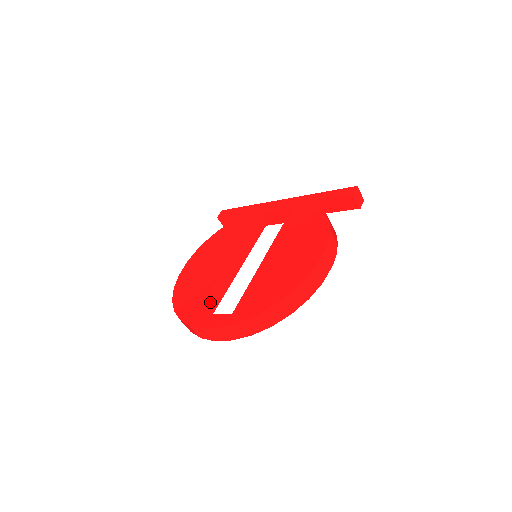
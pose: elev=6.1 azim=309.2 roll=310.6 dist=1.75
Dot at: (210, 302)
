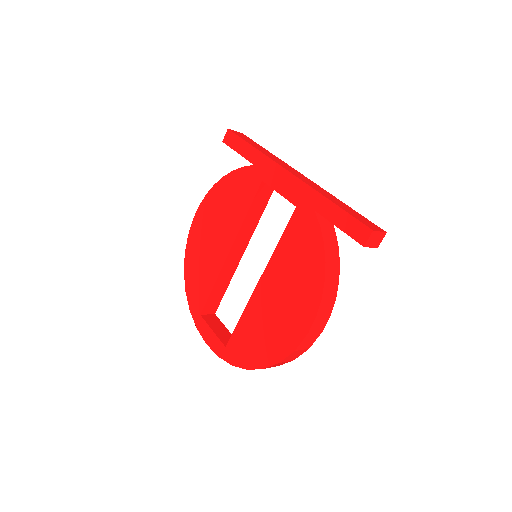
Dot at: (214, 297)
